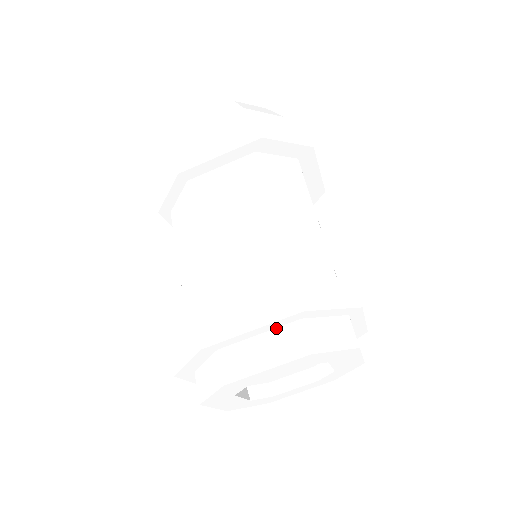
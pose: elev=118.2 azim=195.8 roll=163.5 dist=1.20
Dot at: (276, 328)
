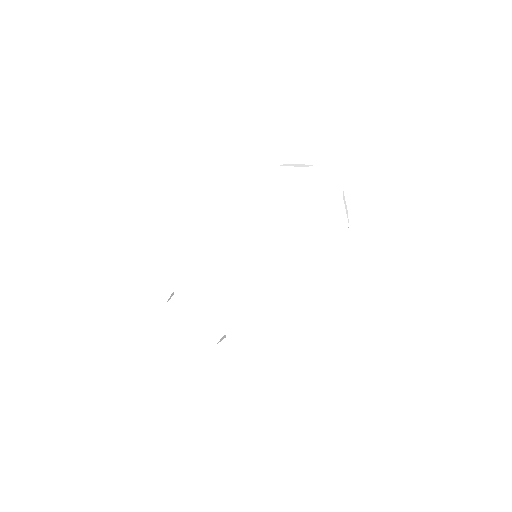
Dot at: (235, 294)
